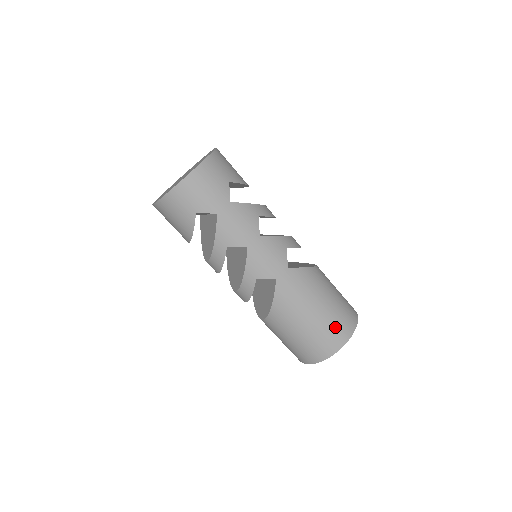
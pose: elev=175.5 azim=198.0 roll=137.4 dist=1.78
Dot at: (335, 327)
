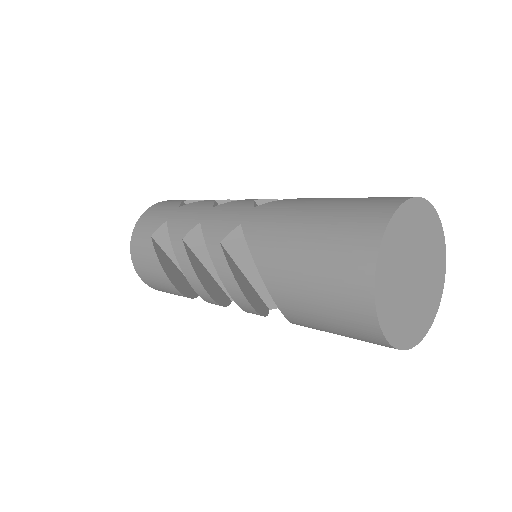
Dot at: (357, 212)
